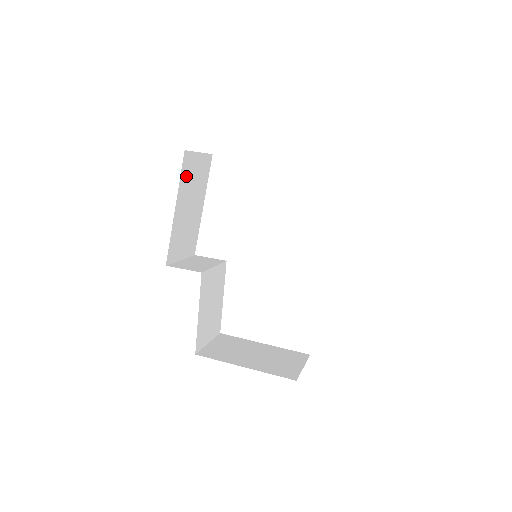
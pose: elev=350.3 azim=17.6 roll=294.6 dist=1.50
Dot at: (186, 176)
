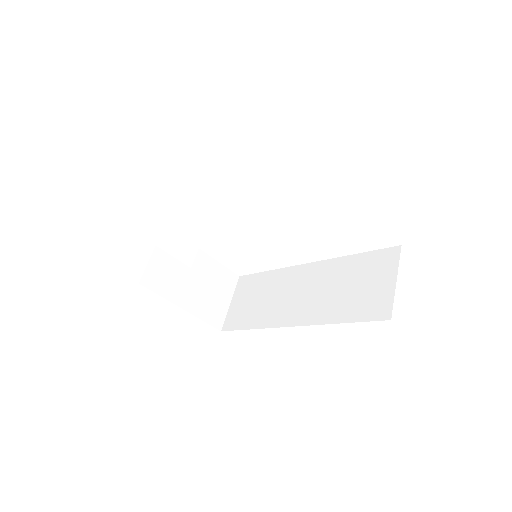
Dot at: occluded
